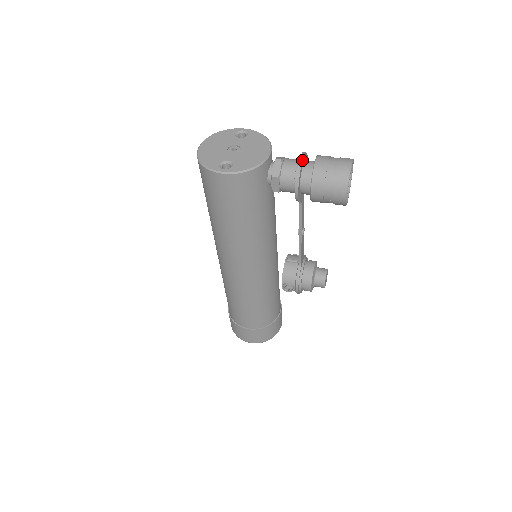
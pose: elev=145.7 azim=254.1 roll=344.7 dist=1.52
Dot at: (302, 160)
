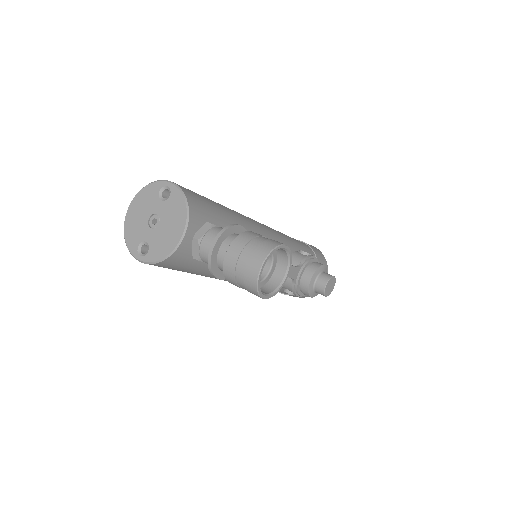
Dot at: (211, 252)
